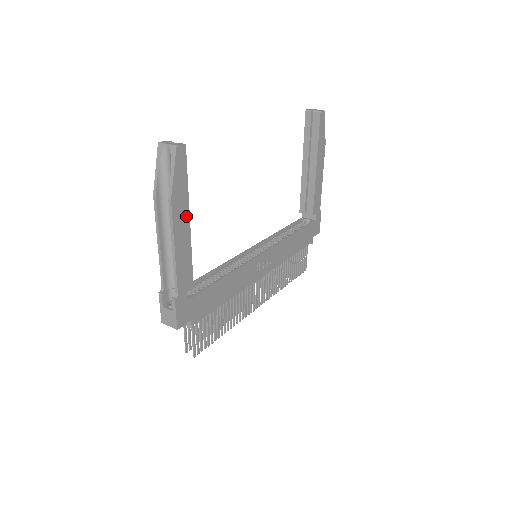
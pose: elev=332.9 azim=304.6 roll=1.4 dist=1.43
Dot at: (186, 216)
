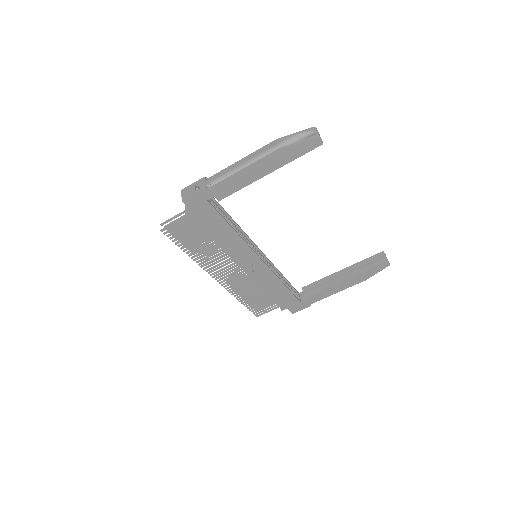
Dot at: (272, 169)
